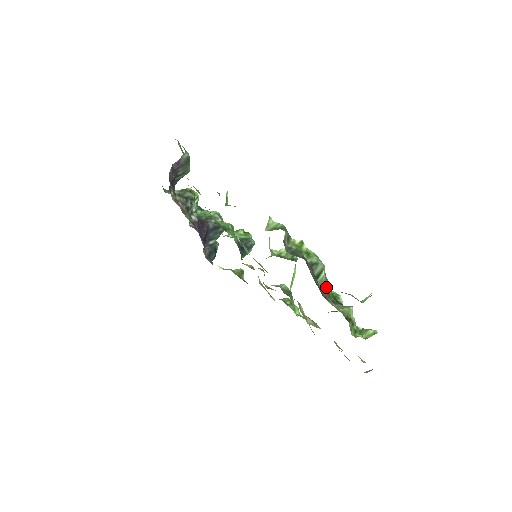
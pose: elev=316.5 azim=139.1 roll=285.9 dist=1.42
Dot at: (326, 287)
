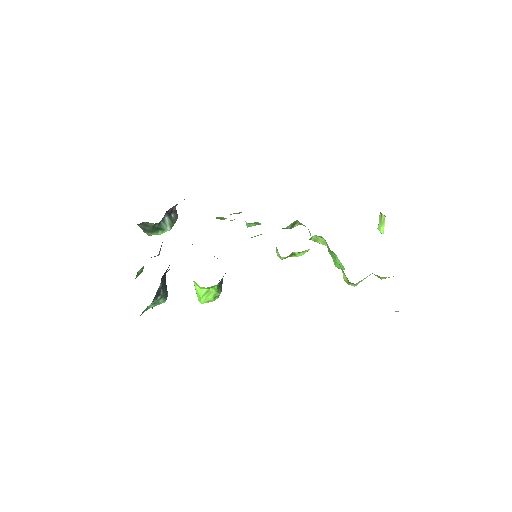
Dot at: occluded
